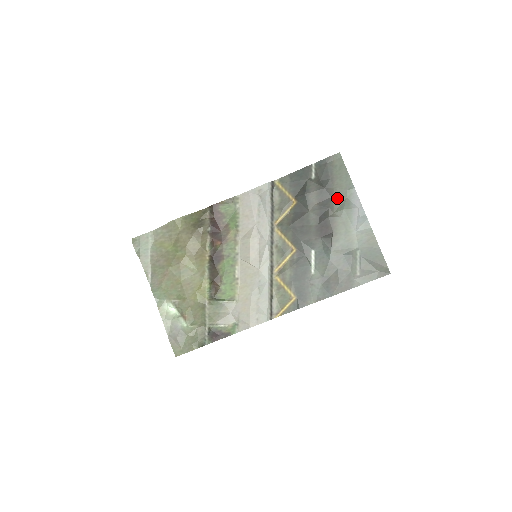
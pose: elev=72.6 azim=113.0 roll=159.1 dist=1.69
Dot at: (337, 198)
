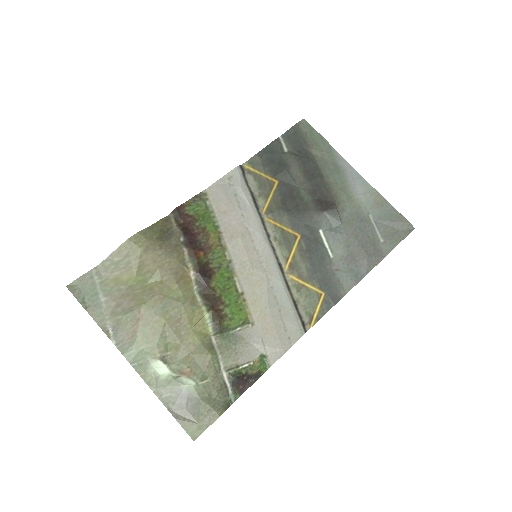
Dot at: (322, 165)
